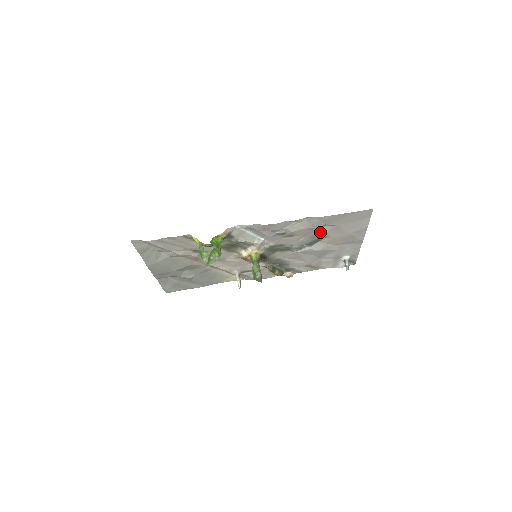
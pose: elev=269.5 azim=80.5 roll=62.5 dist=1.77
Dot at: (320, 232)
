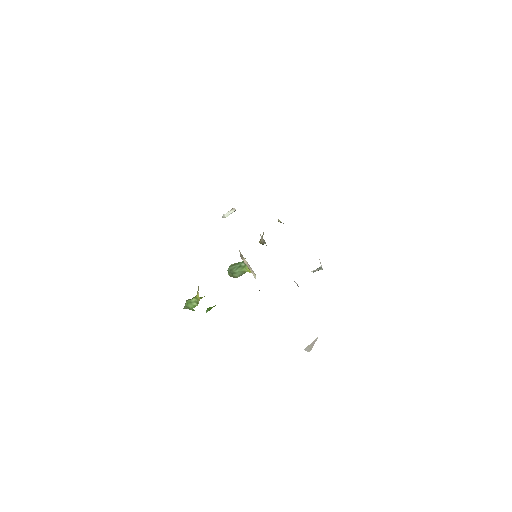
Dot at: occluded
